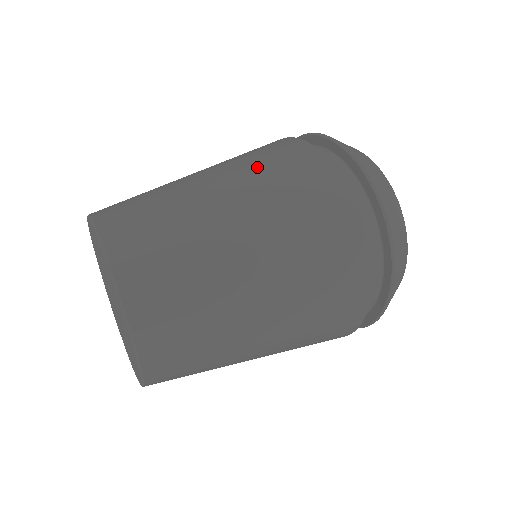
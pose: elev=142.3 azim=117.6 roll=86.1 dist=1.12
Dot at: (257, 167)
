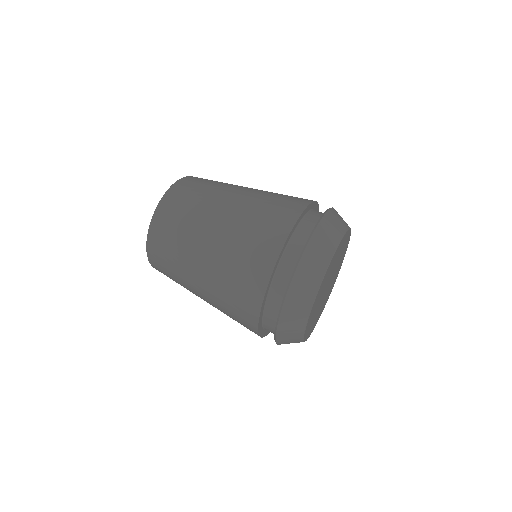
Dot at: (255, 212)
